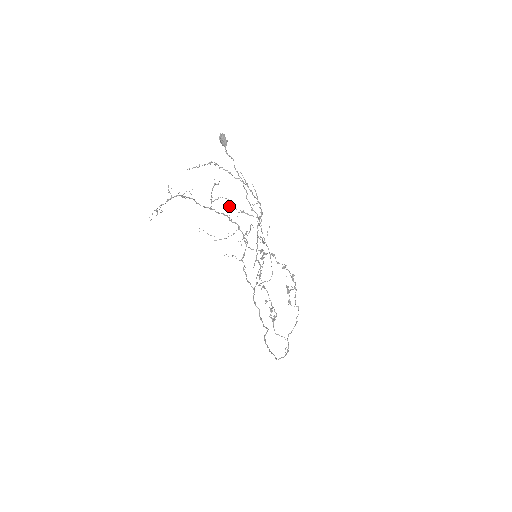
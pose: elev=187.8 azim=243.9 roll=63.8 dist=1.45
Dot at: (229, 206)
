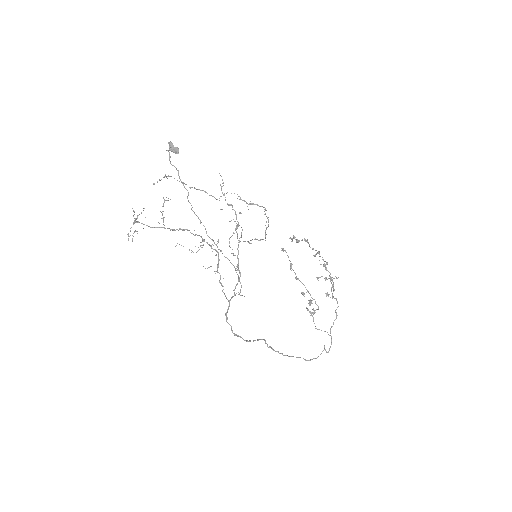
Dot at: occluded
